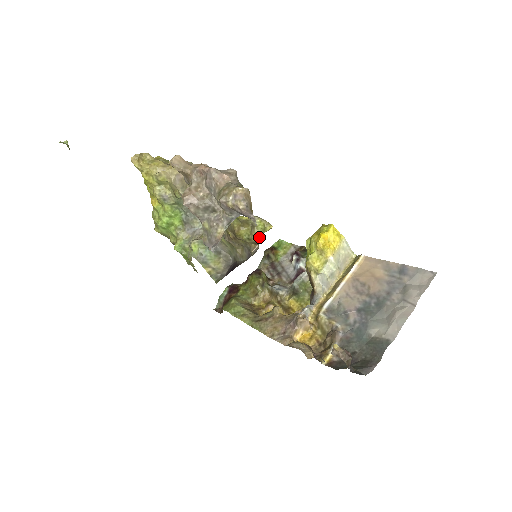
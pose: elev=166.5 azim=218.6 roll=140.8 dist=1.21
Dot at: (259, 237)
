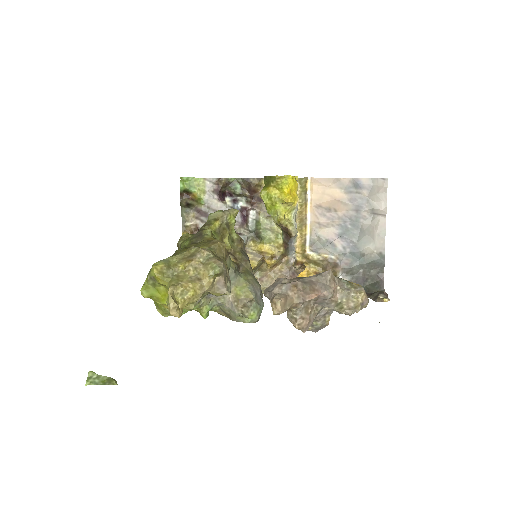
Dot at: (234, 229)
